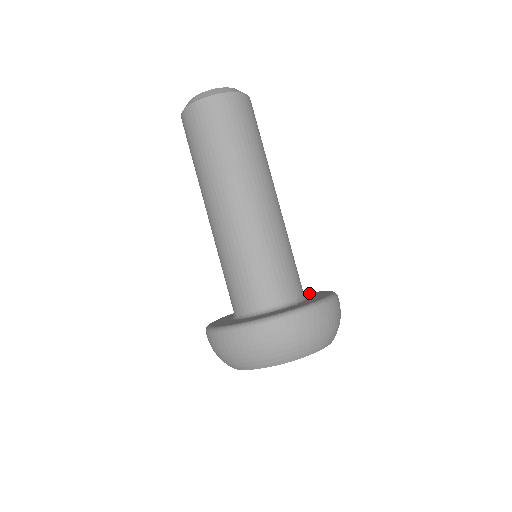
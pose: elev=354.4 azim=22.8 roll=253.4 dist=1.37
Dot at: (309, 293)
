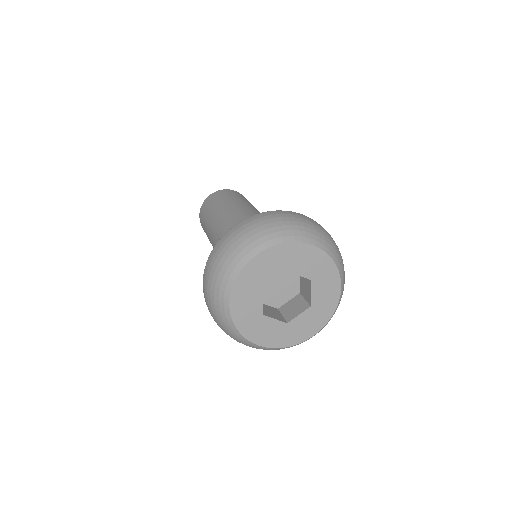
Dot at: occluded
